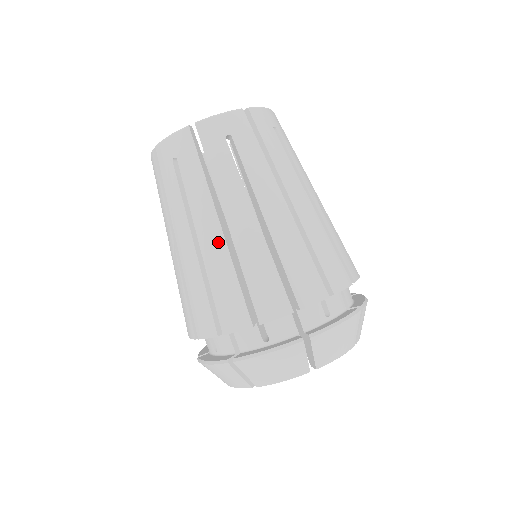
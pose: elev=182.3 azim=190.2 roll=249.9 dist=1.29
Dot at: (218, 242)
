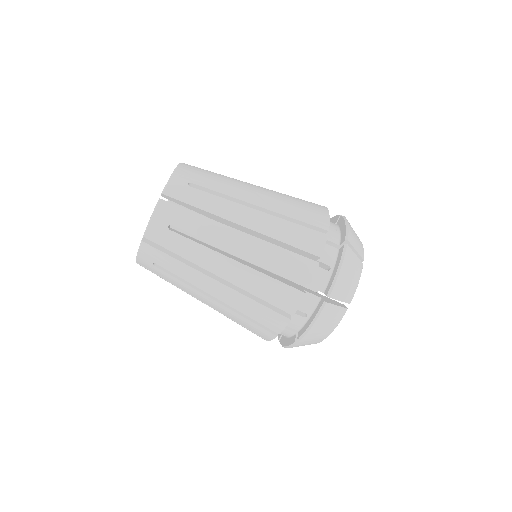
Dot at: (250, 242)
